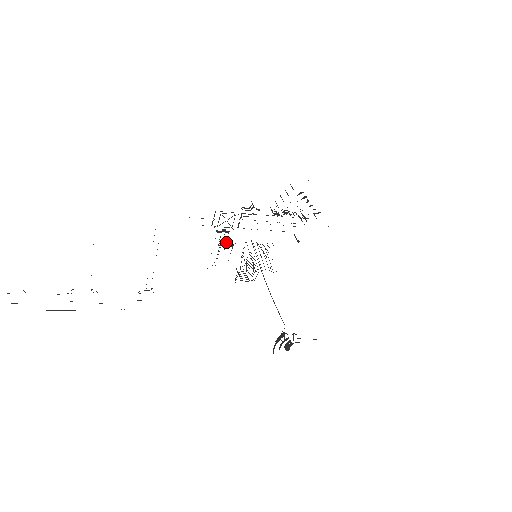
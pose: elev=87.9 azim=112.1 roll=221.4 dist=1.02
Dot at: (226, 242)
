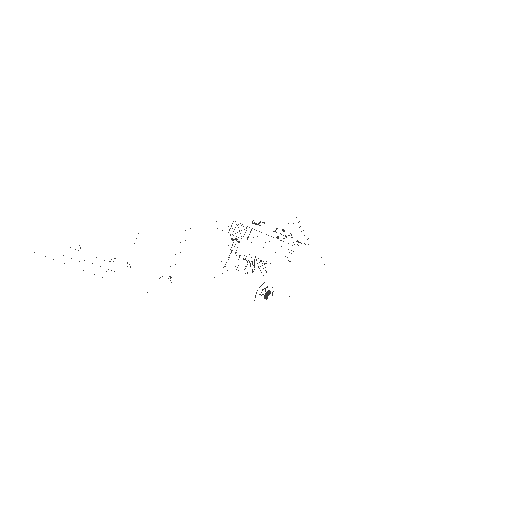
Dot at: occluded
